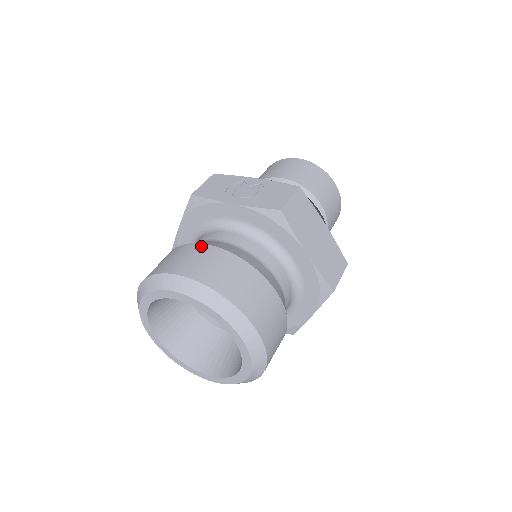
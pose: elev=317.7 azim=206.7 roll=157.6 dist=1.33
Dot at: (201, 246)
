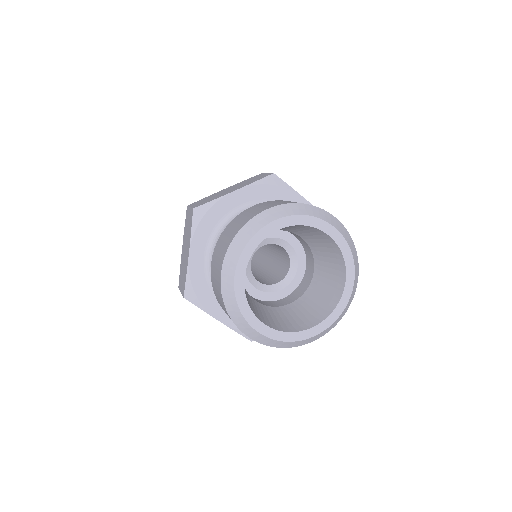
Dot at: occluded
